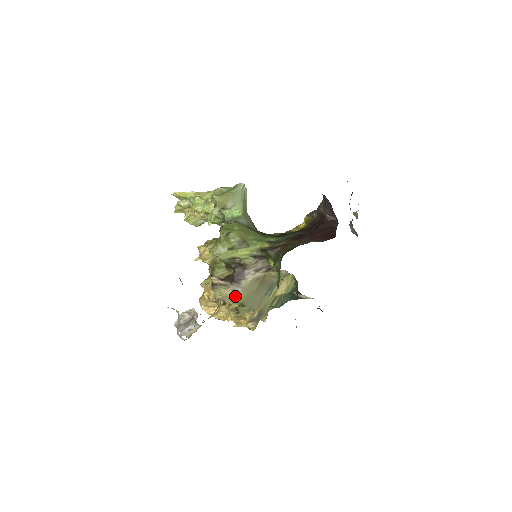
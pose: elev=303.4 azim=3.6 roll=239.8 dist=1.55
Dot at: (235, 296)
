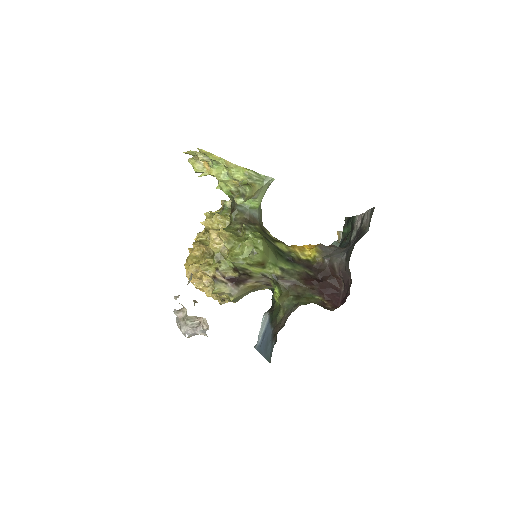
Dot at: (231, 296)
